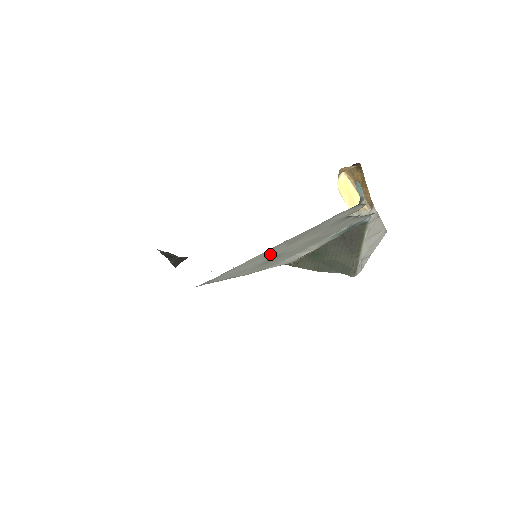
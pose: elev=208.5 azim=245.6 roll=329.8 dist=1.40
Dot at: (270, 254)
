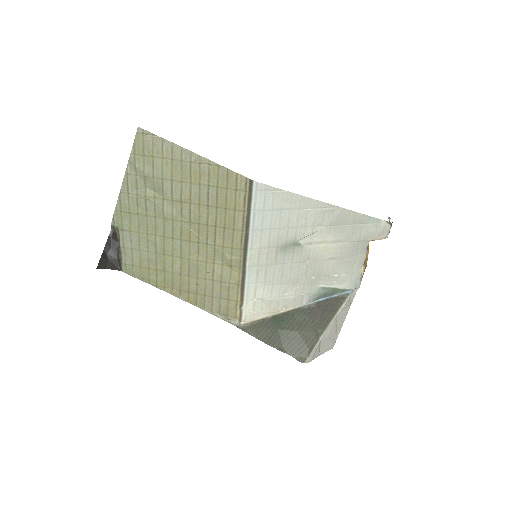
Dot at: (309, 224)
